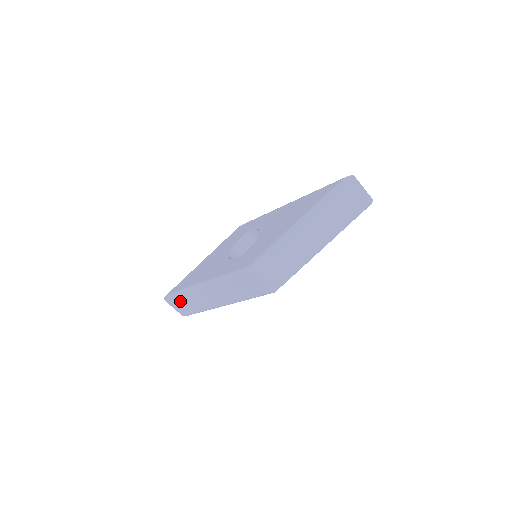
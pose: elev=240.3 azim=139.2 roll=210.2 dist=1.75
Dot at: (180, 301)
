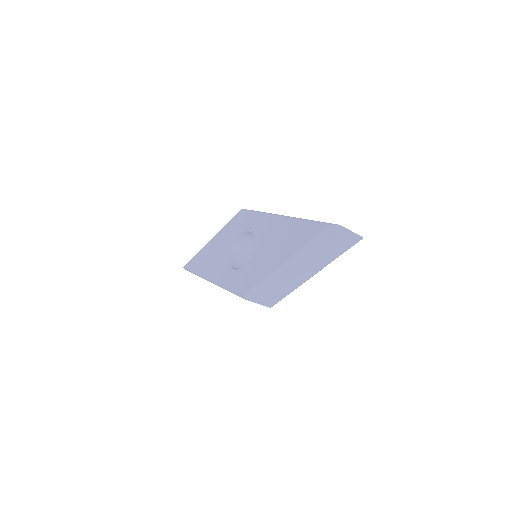
Dot at: occluded
